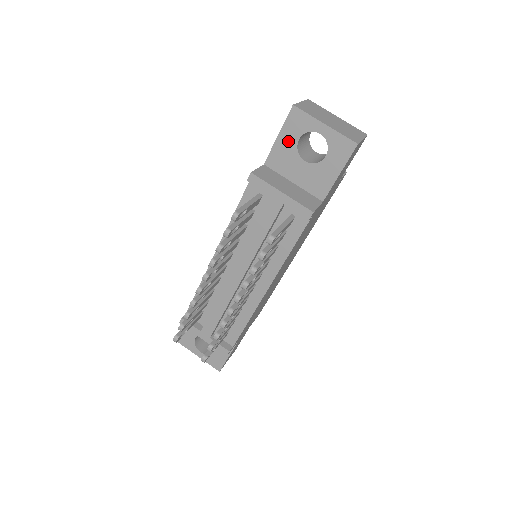
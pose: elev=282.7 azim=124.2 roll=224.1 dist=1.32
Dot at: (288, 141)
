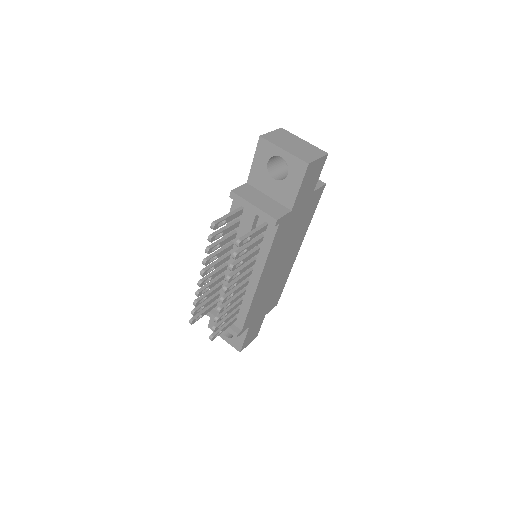
Dot at: (260, 164)
